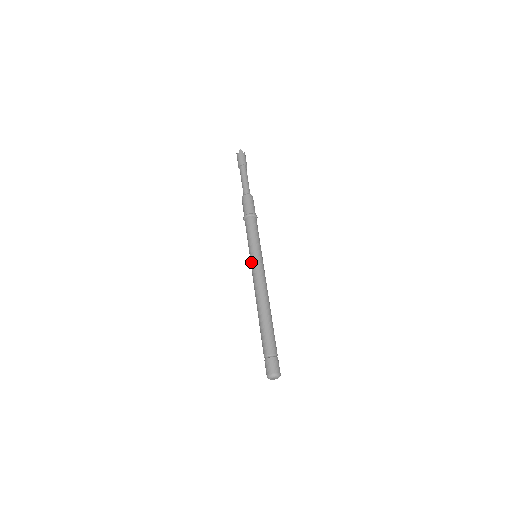
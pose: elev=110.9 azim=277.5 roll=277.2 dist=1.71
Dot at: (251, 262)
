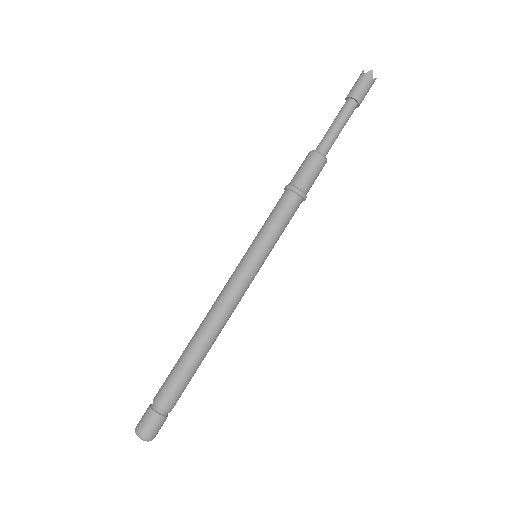
Dot at: (241, 261)
